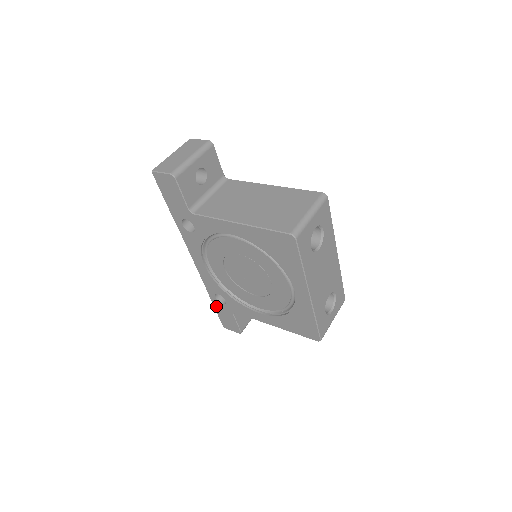
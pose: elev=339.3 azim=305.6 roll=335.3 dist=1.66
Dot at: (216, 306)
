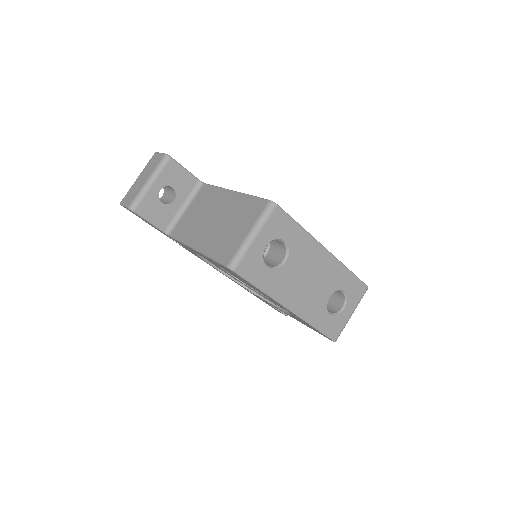
Dot at: (254, 295)
